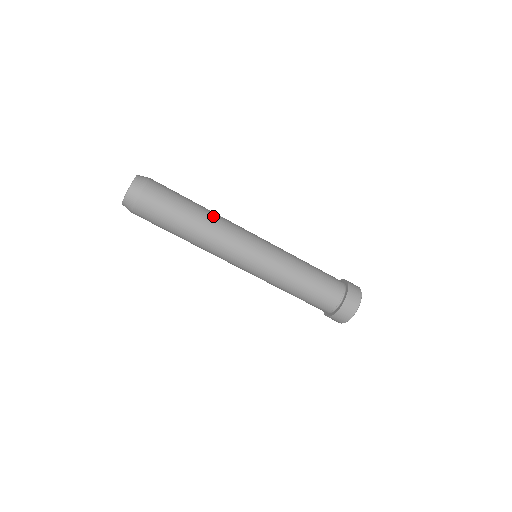
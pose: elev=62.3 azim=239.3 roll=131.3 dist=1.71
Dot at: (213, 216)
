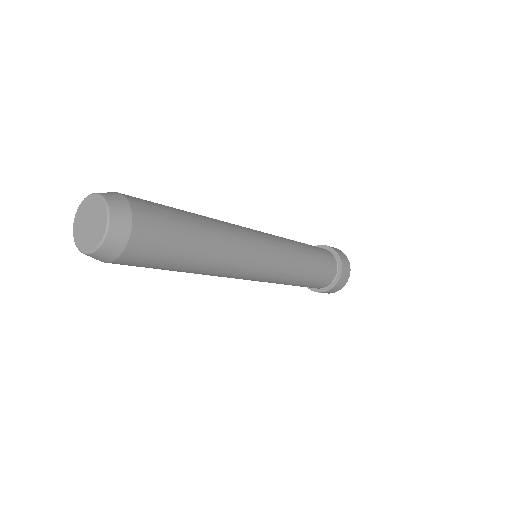
Dot at: (220, 227)
